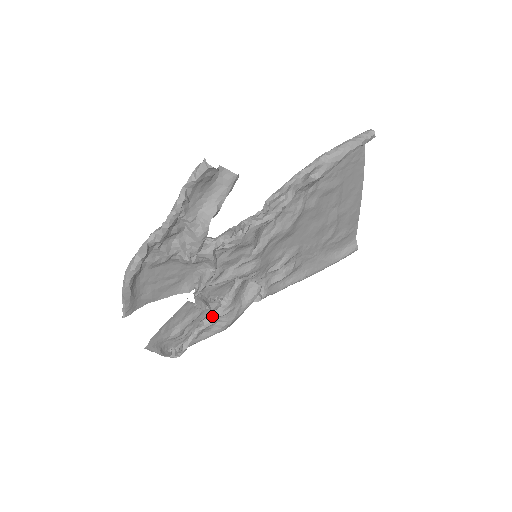
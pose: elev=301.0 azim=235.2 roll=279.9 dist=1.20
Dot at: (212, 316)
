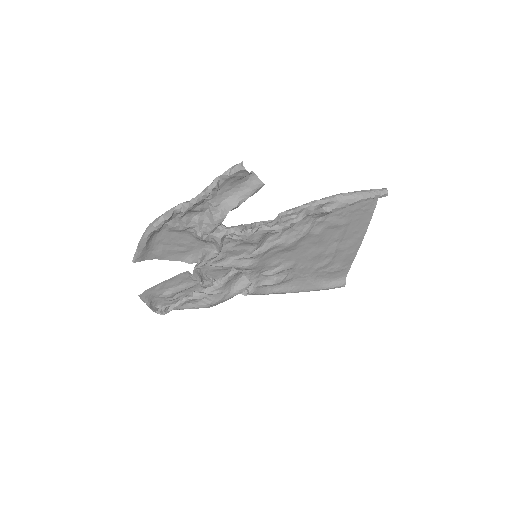
Dot at: (202, 291)
